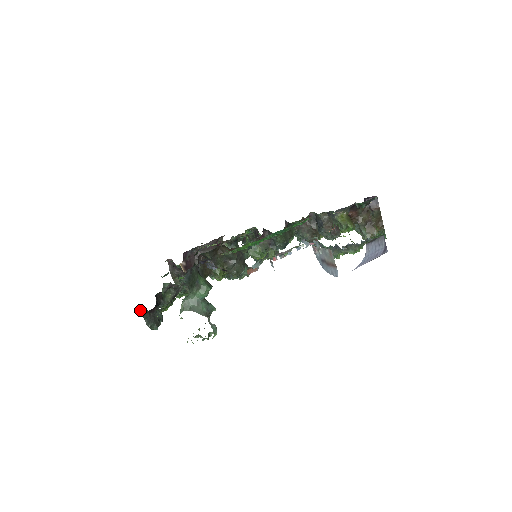
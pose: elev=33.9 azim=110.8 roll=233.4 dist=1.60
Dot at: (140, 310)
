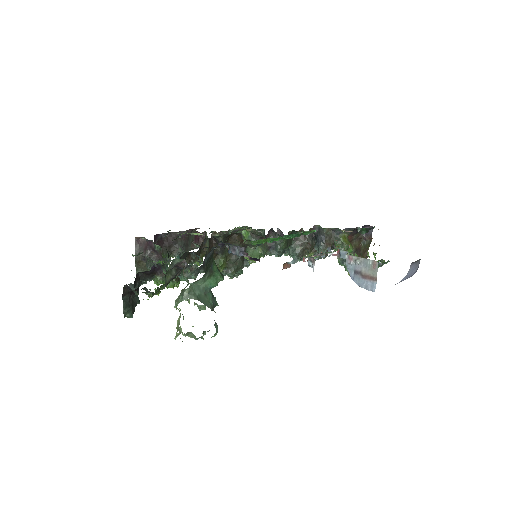
Dot at: (123, 287)
